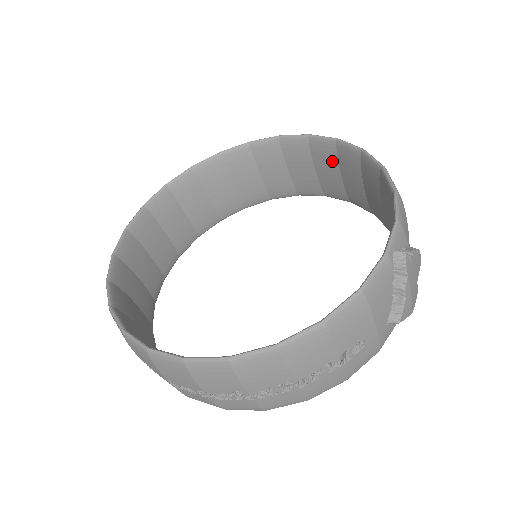
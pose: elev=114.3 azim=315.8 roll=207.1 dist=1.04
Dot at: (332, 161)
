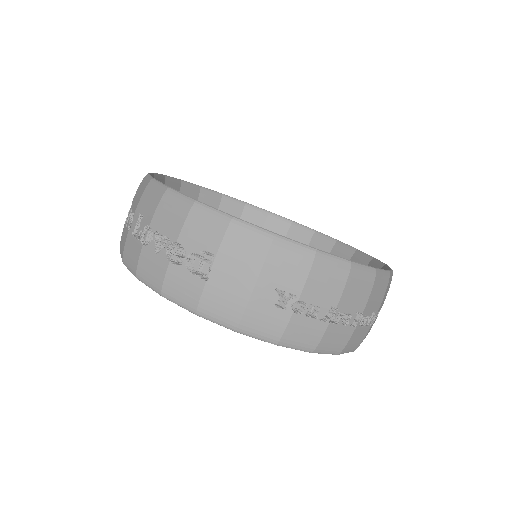
Dot at: occluded
